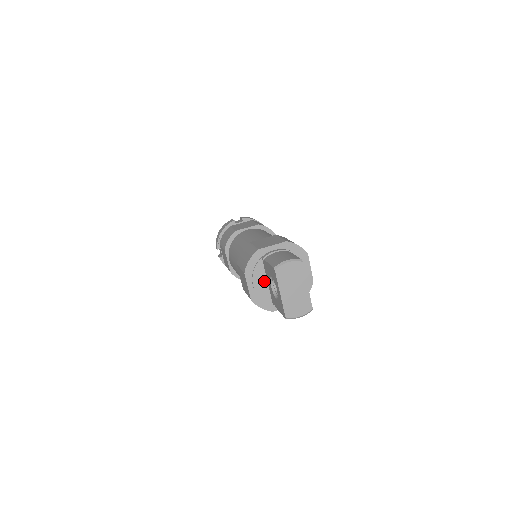
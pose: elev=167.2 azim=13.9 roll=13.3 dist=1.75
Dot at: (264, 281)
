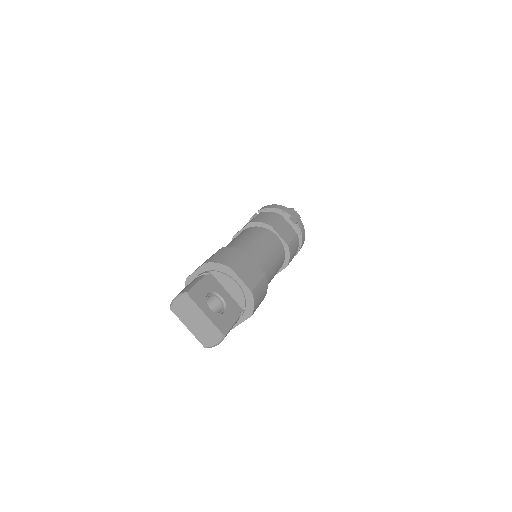
Dot at: occluded
